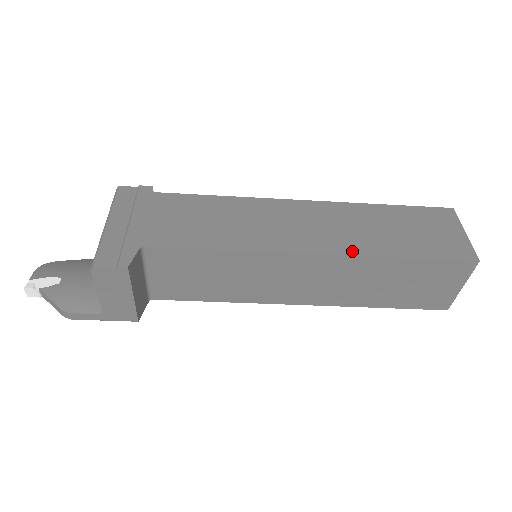
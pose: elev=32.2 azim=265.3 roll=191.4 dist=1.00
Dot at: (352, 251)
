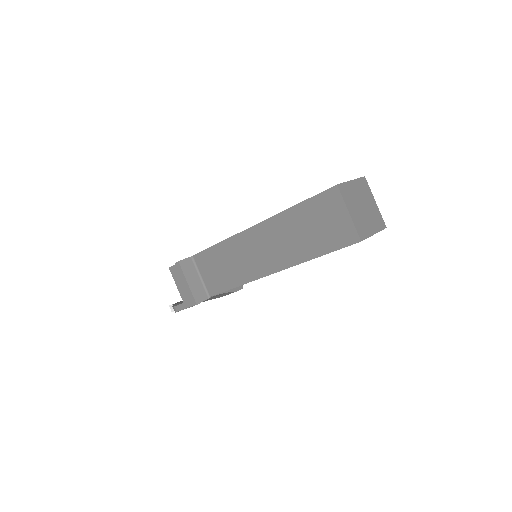
Dot at: (271, 217)
